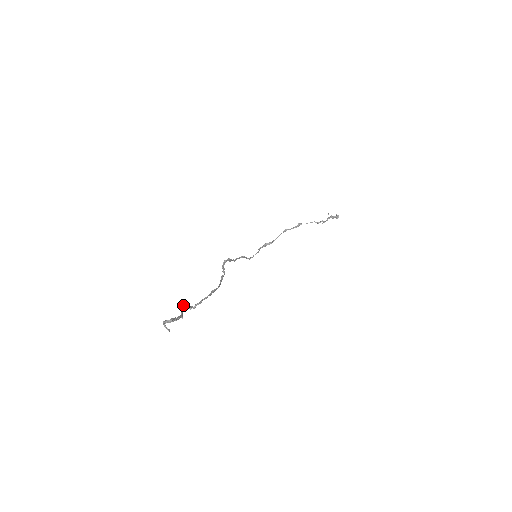
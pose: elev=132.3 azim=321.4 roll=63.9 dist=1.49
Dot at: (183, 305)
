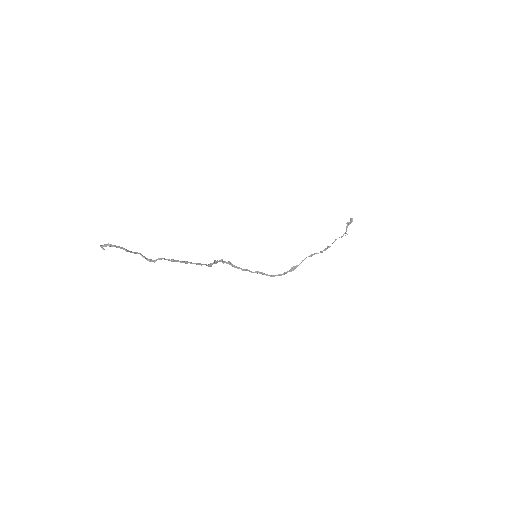
Dot at: occluded
